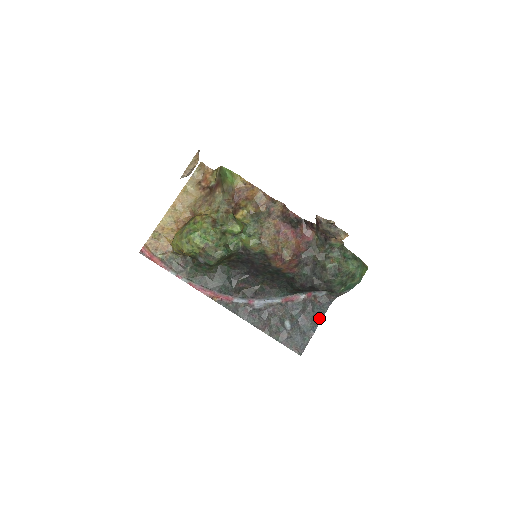
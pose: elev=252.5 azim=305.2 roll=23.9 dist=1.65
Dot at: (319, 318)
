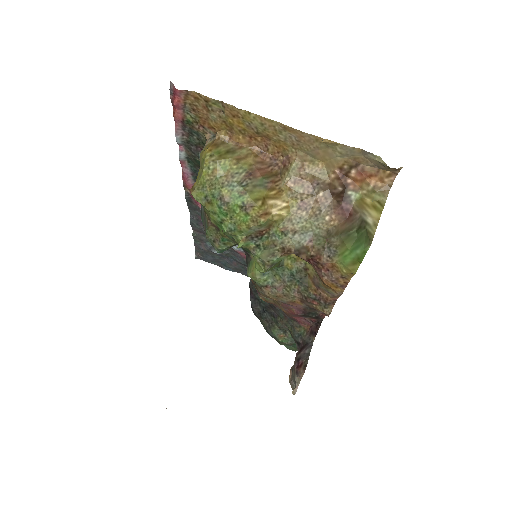
Dot at: (244, 273)
